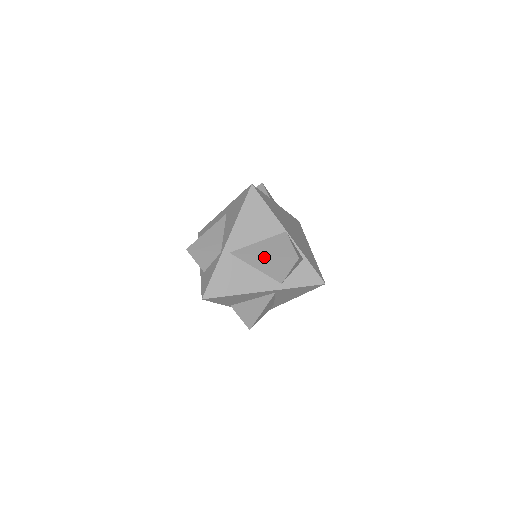
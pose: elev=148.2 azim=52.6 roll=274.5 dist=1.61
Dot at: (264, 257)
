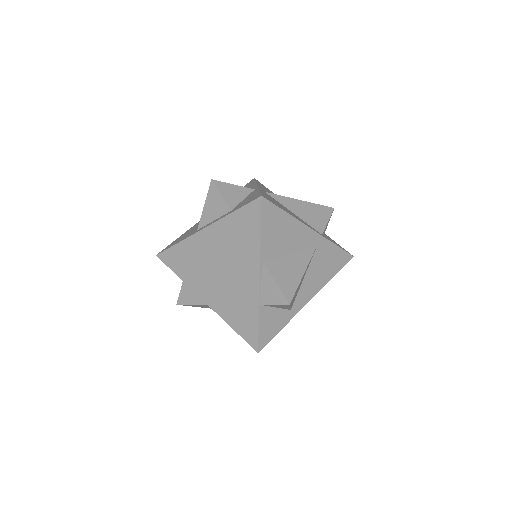
Dot at: (301, 202)
